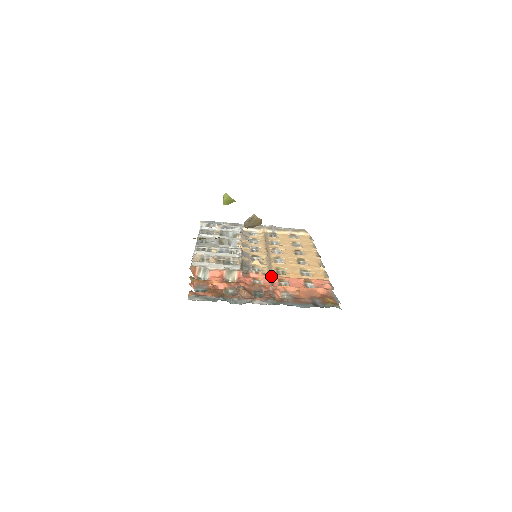
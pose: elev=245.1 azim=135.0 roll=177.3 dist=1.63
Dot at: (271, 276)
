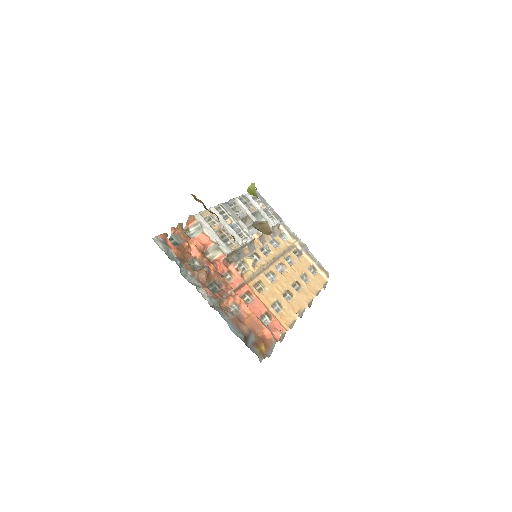
Dot at: (245, 283)
